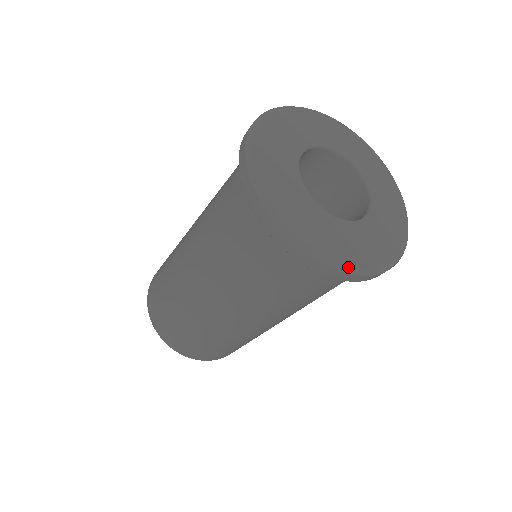
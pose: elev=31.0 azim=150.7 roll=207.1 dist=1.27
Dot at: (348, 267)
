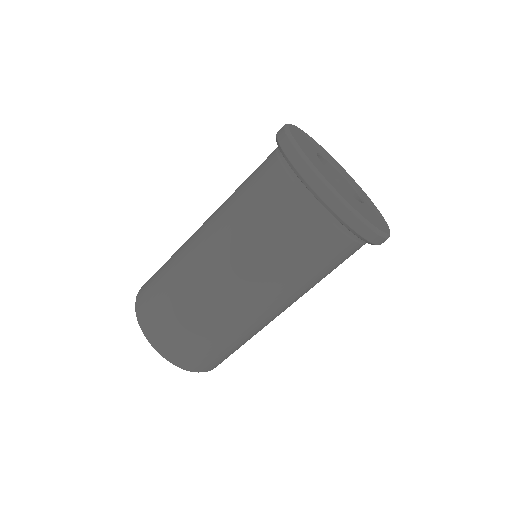
Dot at: (375, 227)
